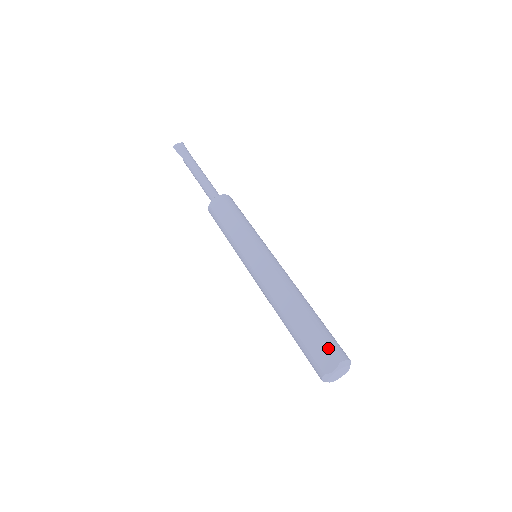
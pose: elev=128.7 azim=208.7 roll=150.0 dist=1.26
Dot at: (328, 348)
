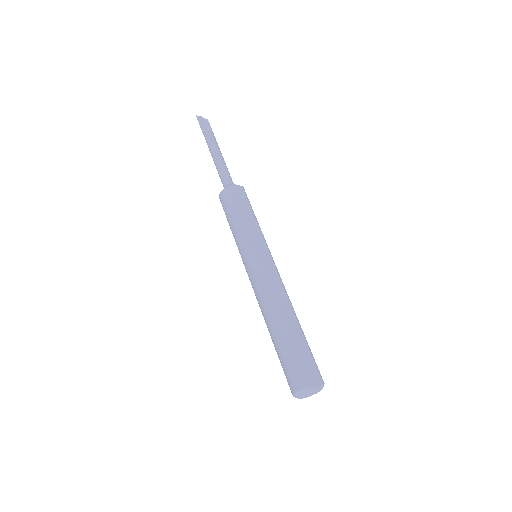
Dot at: (316, 366)
